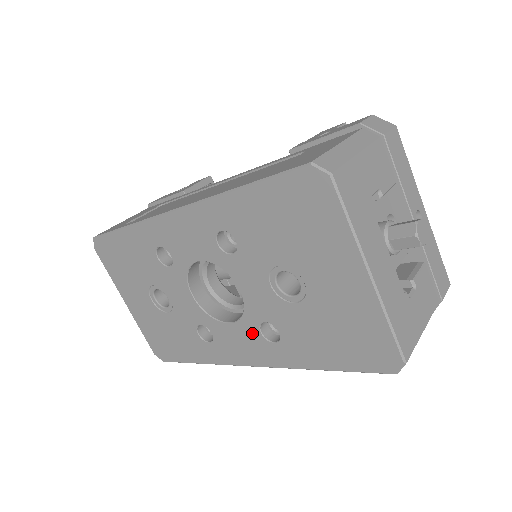
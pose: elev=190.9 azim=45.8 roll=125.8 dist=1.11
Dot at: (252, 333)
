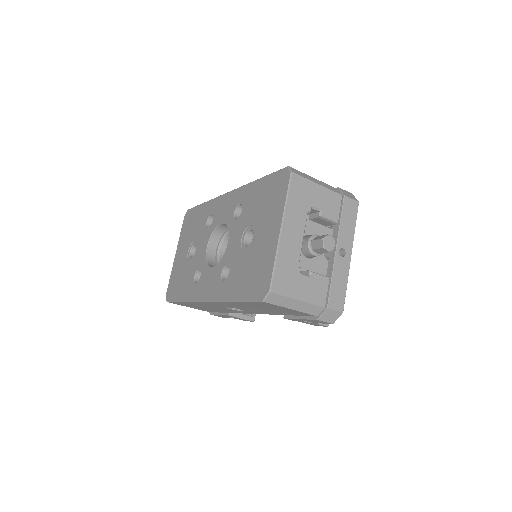
Dot at: (218, 274)
